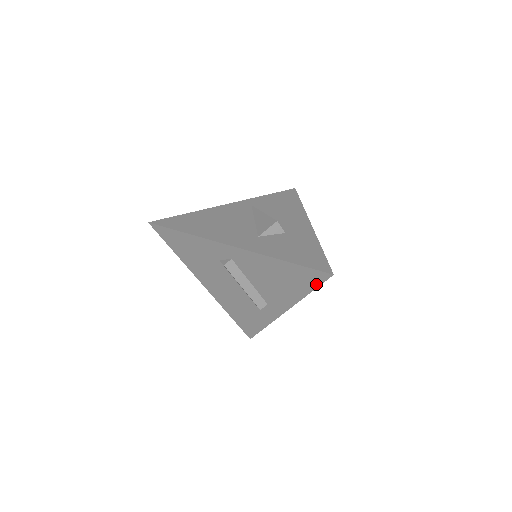
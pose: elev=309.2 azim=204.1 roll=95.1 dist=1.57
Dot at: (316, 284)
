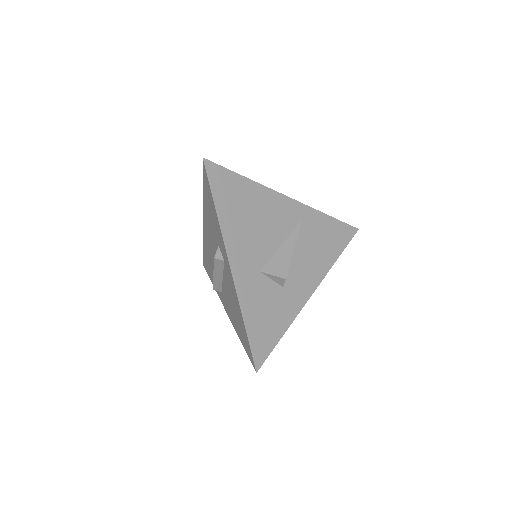
Dot at: (247, 351)
